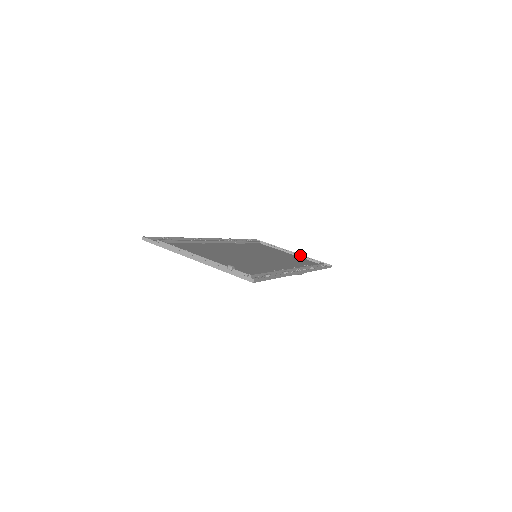
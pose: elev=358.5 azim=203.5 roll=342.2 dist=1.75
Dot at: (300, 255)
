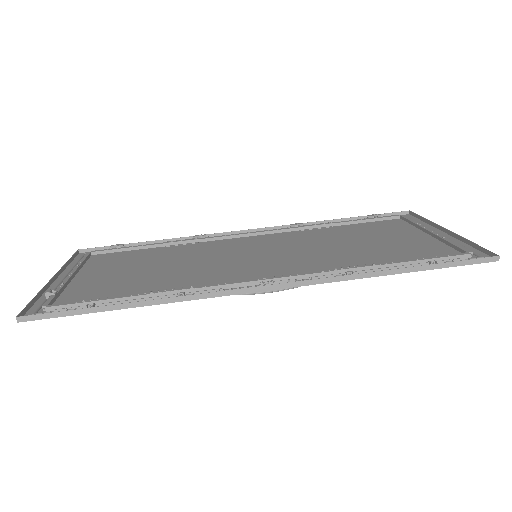
Dot at: (440, 236)
